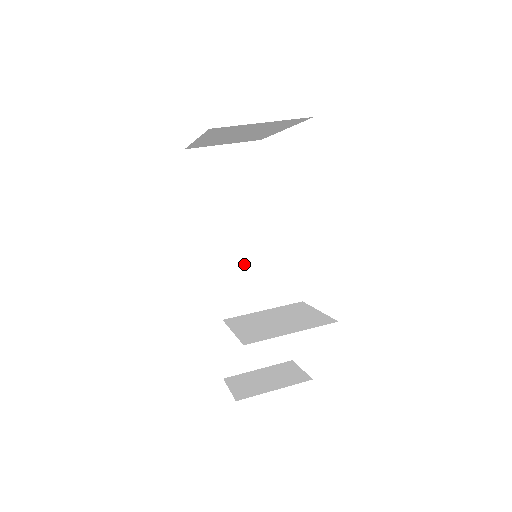
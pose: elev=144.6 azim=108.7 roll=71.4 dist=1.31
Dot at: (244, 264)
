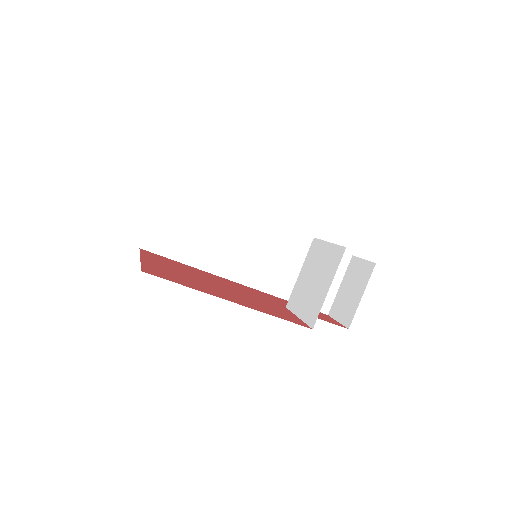
Dot at: (256, 251)
